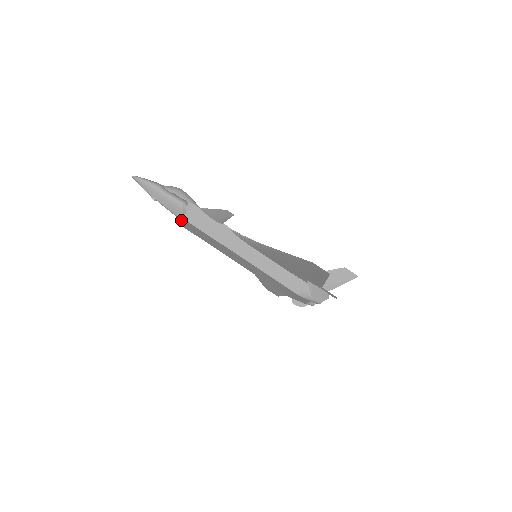
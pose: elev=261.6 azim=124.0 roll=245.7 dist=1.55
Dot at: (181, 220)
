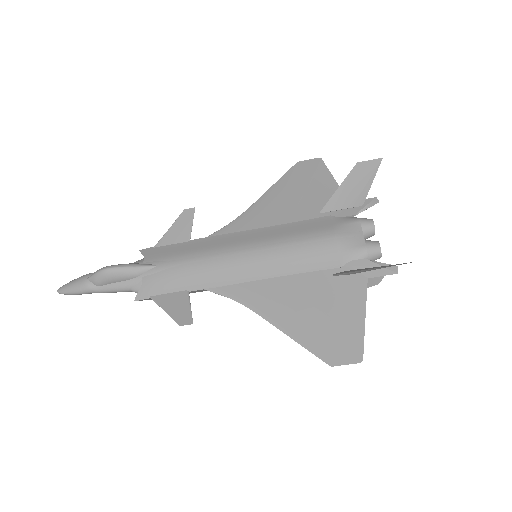
Dot at: occluded
